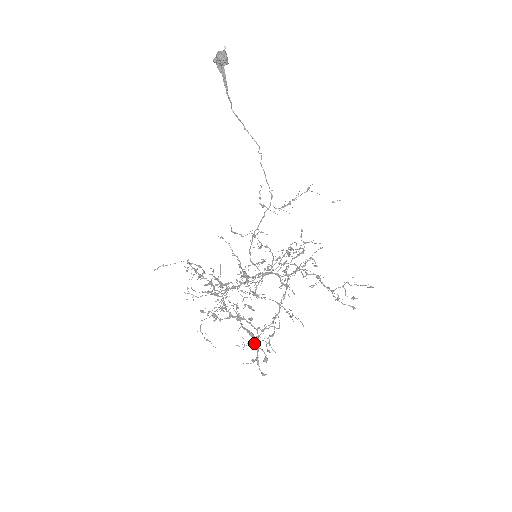
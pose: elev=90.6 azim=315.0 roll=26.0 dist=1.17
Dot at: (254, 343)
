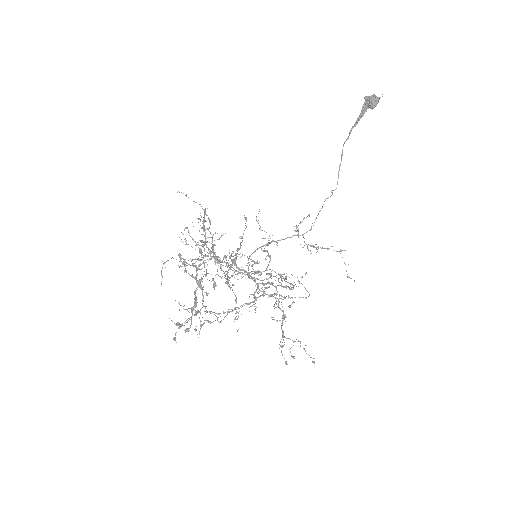
Dot at: (191, 311)
